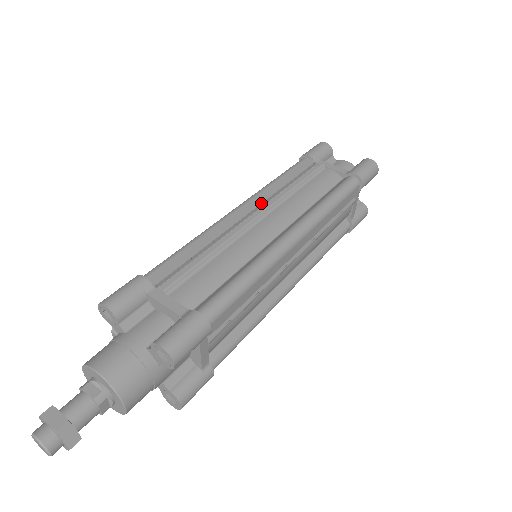
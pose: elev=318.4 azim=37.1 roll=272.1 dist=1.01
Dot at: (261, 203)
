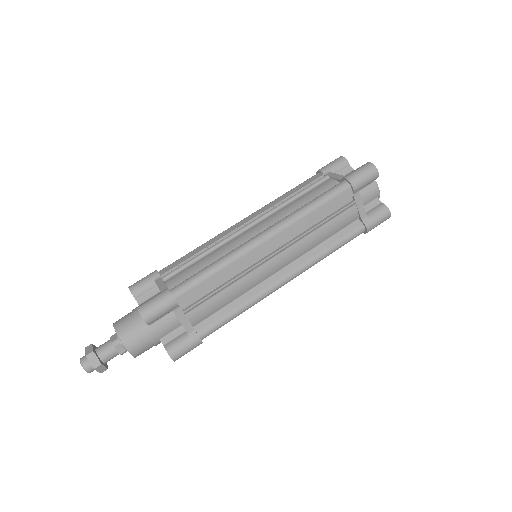
Dot at: (258, 214)
